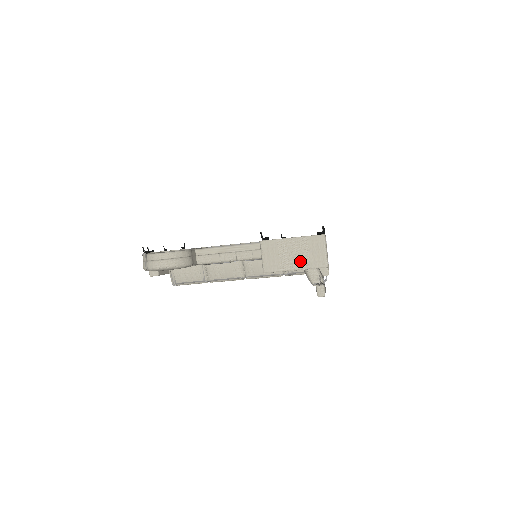
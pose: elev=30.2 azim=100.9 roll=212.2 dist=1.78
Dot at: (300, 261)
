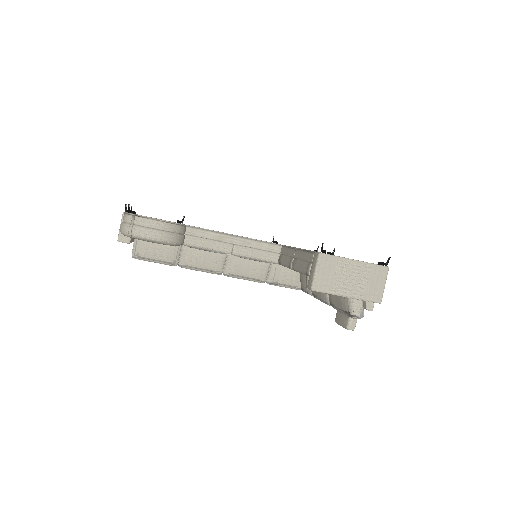
Dot at: (355, 288)
